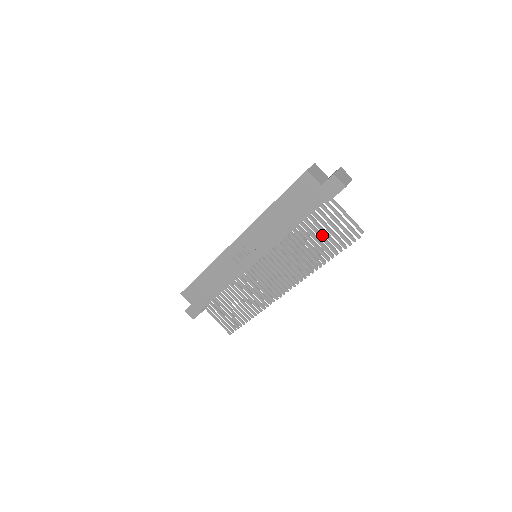
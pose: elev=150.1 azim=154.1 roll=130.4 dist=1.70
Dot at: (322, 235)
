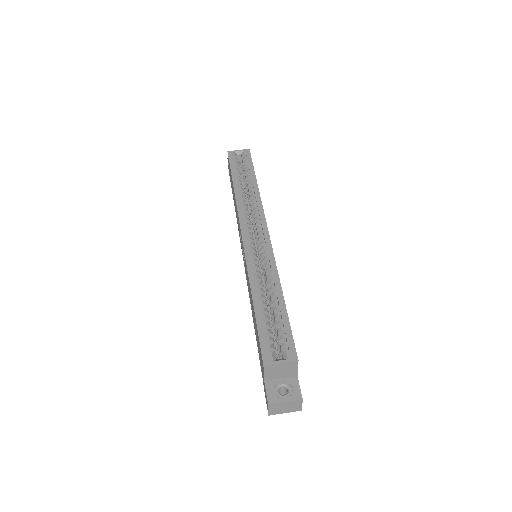
Dot at: occluded
